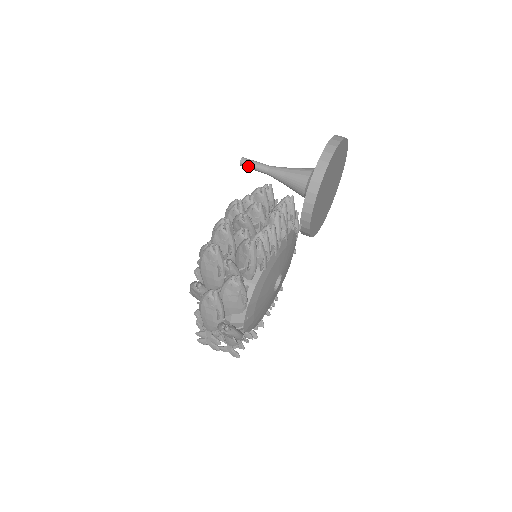
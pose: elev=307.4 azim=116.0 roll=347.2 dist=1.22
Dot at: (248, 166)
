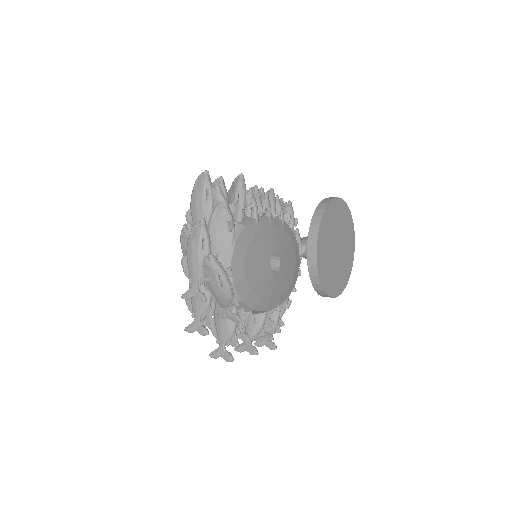
Dot at: occluded
